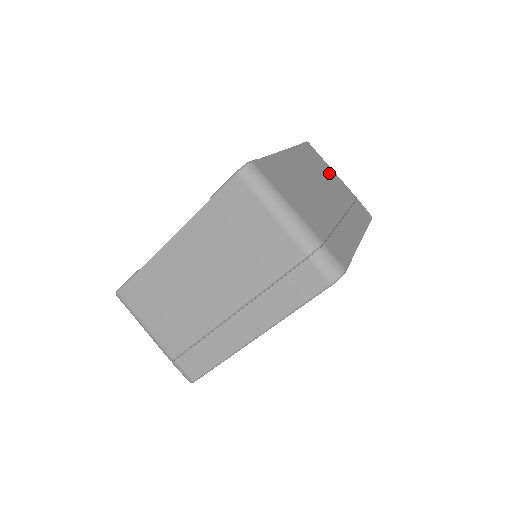
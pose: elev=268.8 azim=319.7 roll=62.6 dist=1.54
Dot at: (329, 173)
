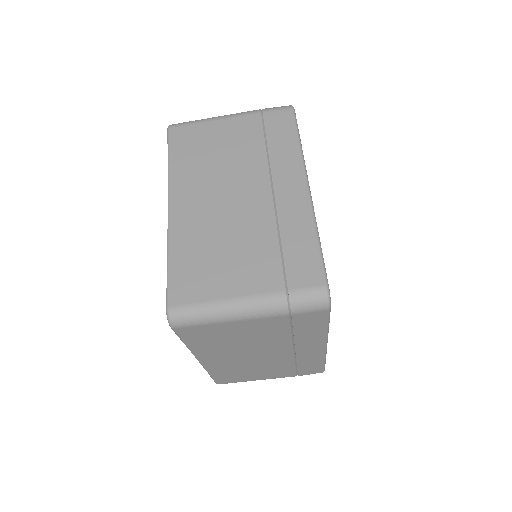
Dot at: (216, 137)
